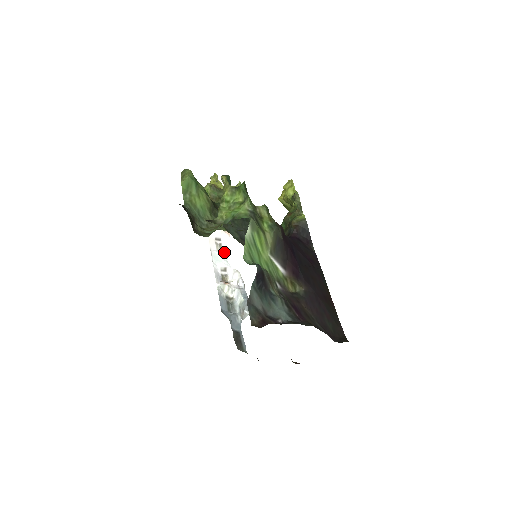
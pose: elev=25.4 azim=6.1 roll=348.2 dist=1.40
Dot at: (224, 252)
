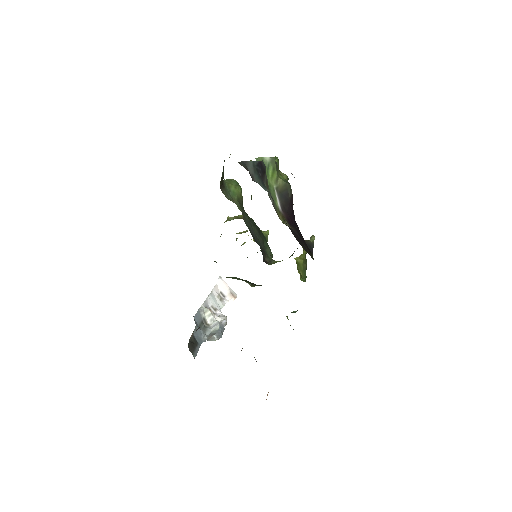
Dot at: (222, 303)
